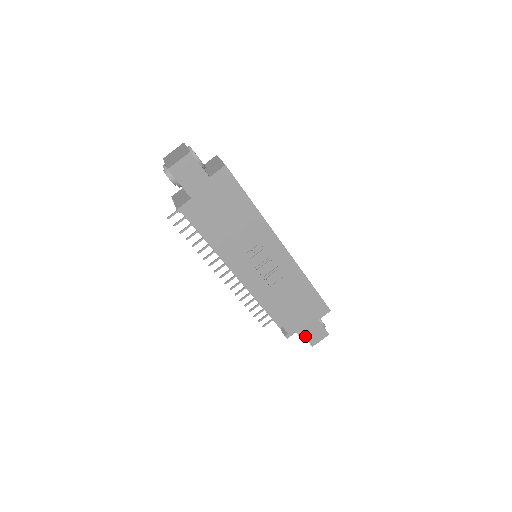
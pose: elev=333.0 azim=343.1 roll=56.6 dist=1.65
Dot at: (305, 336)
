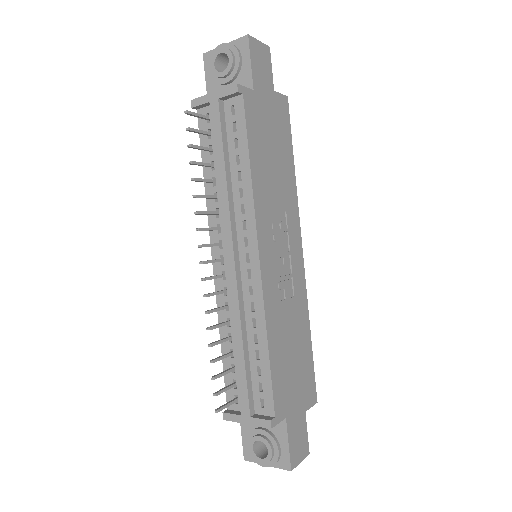
Dot at: (289, 438)
